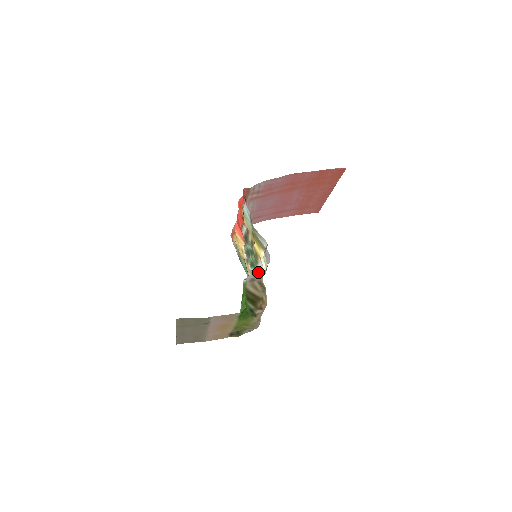
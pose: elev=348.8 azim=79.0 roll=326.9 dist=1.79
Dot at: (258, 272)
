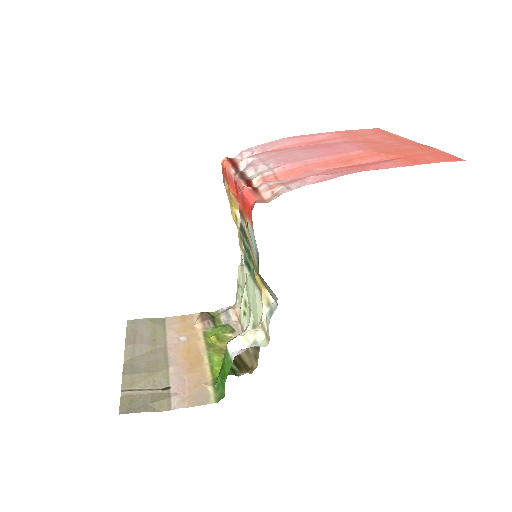
Dot at: occluded
